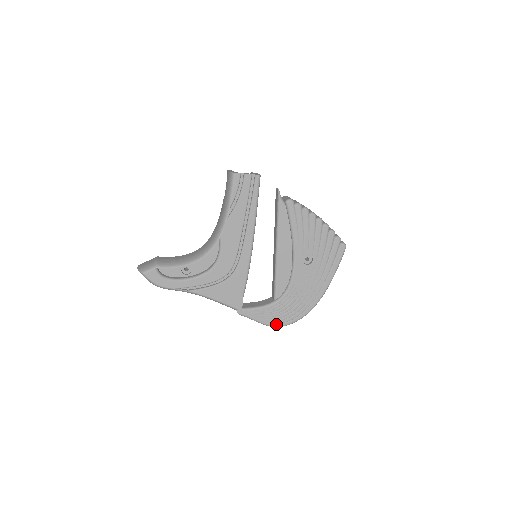
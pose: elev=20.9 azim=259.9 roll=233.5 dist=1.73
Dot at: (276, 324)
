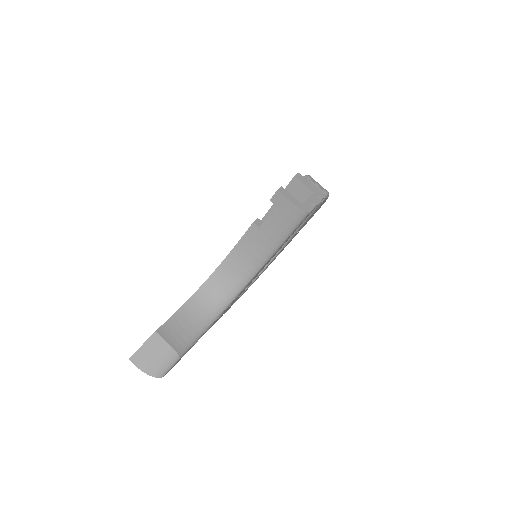
Dot at: occluded
